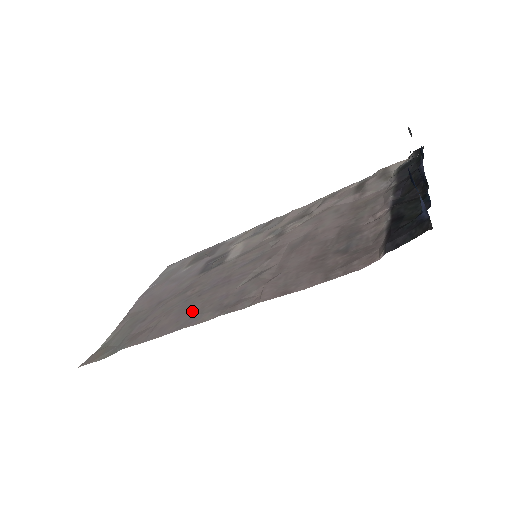
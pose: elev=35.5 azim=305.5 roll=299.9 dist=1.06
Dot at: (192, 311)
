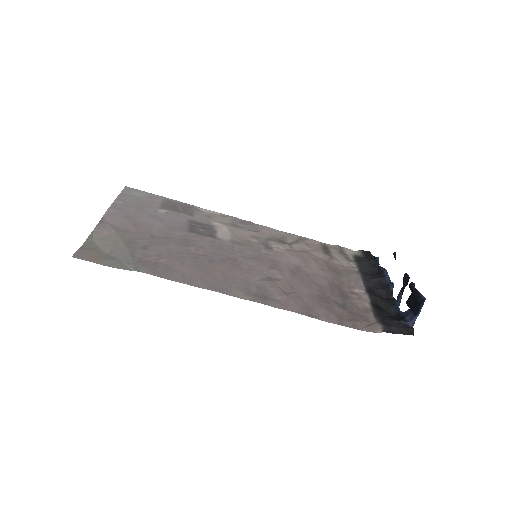
Dot at: (215, 277)
